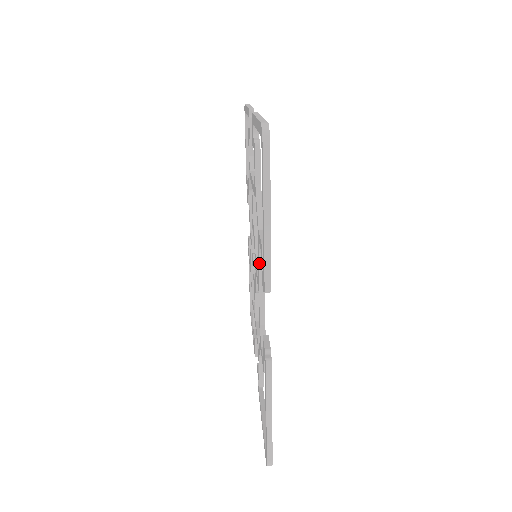
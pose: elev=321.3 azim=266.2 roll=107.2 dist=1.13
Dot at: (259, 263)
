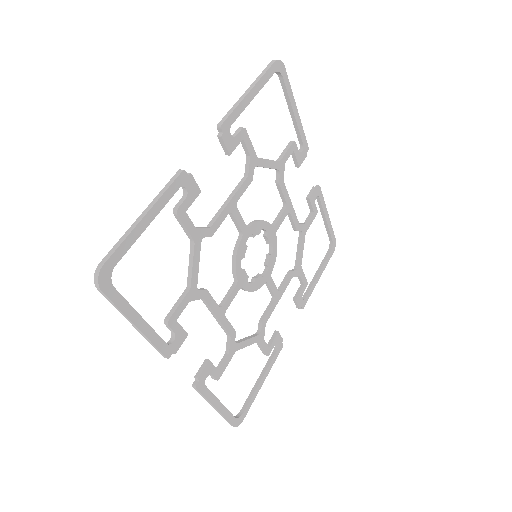
Dot at: (240, 182)
